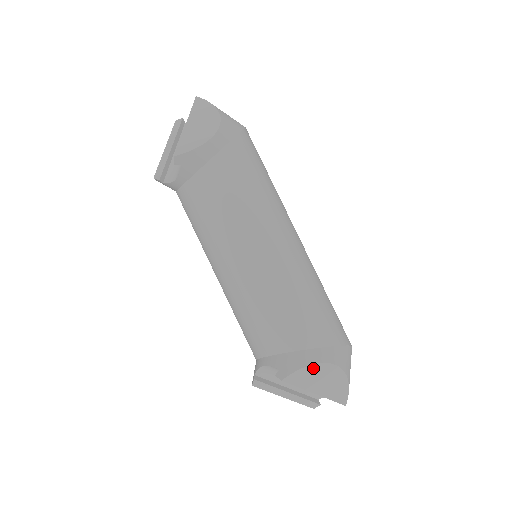
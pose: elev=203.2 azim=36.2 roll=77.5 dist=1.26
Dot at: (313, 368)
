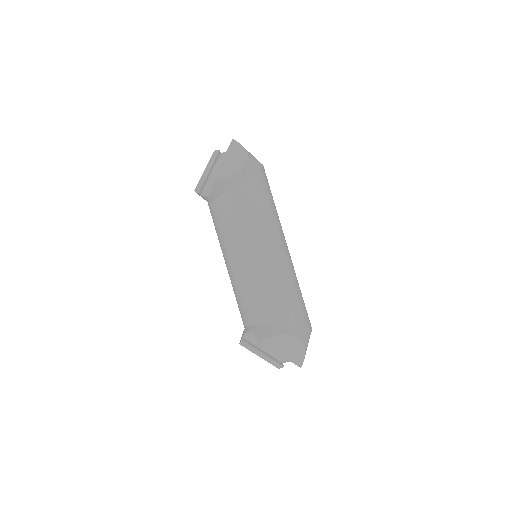
Dot at: (283, 337)
